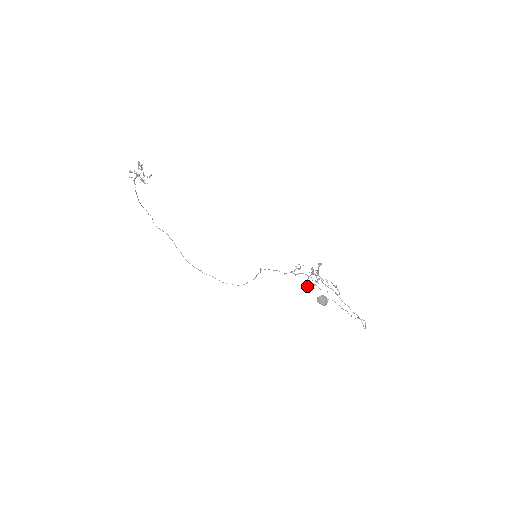
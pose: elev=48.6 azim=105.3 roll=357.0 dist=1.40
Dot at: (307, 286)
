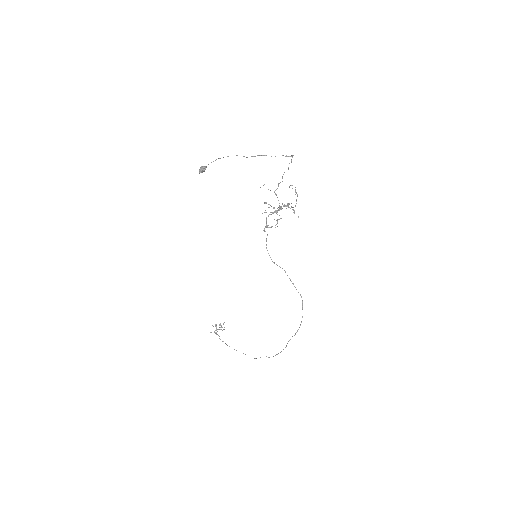
Dot at: occluded
